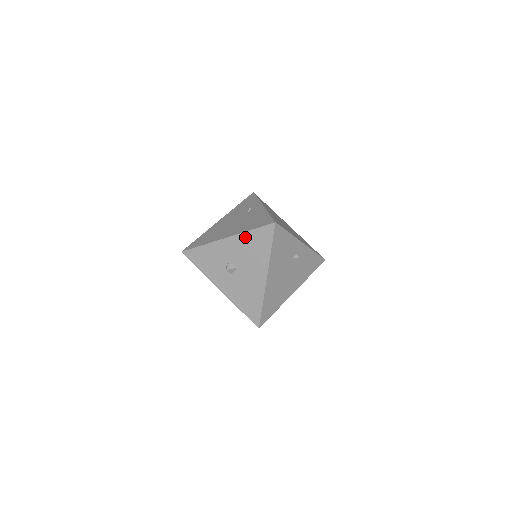
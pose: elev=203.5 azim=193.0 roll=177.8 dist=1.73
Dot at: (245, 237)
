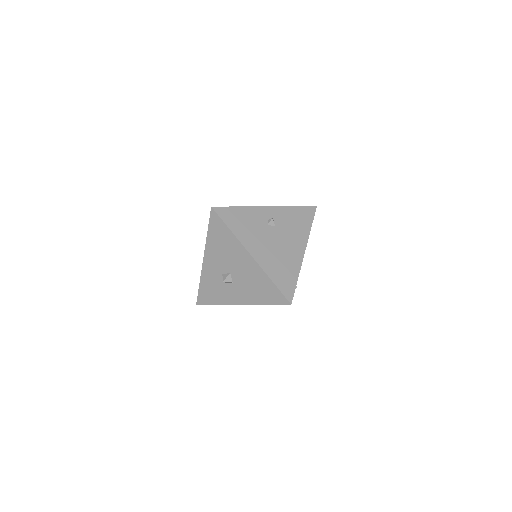
Dot at: (210, 243)
